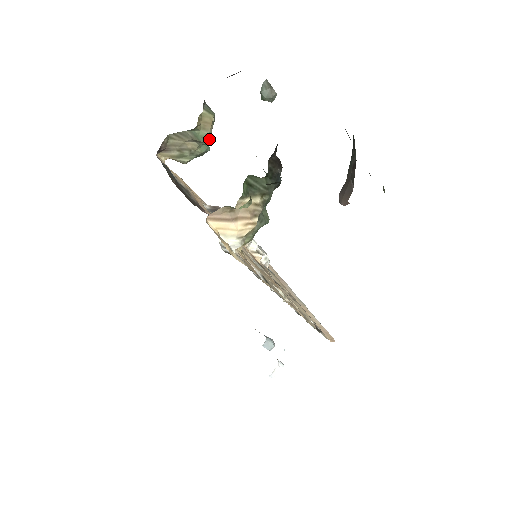
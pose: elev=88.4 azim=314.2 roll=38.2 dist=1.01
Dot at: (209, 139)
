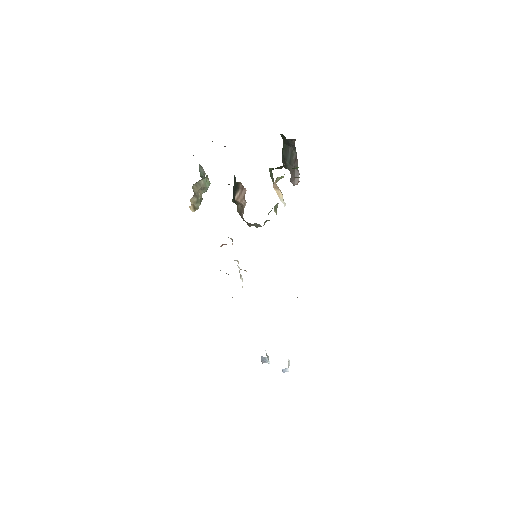
Dot at: (208, 187)
